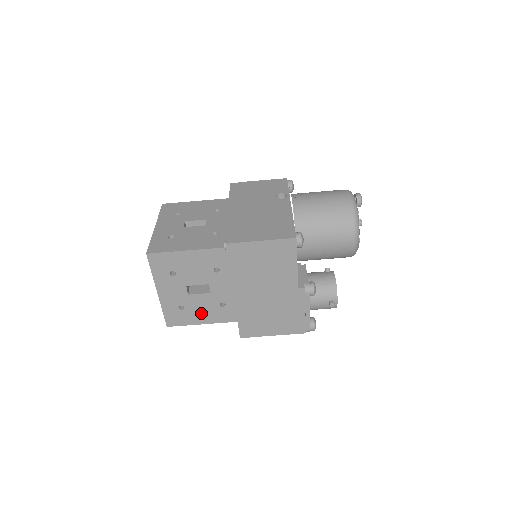
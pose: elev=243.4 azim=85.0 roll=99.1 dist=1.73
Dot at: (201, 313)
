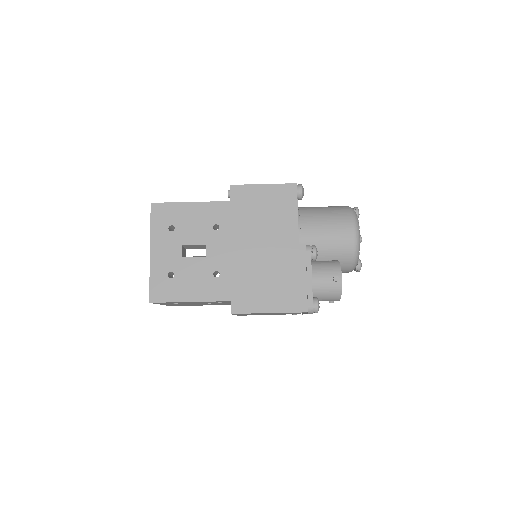
Dot at: (191, 285)
